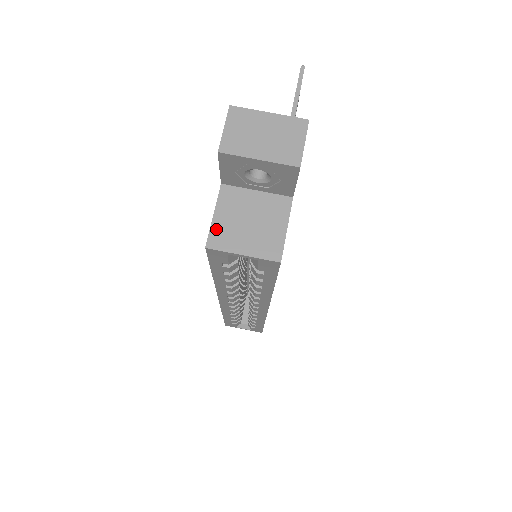
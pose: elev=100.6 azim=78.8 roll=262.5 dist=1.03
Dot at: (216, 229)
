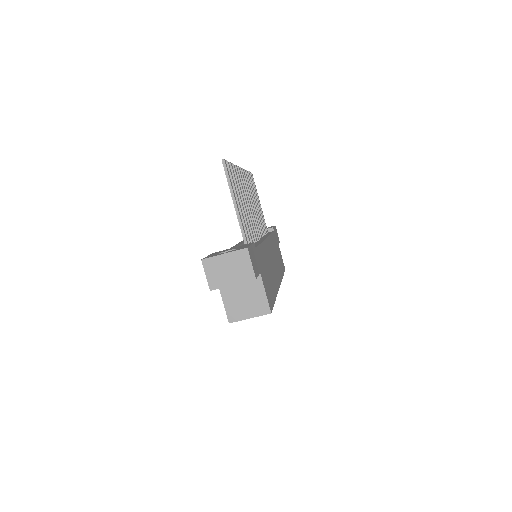
Dot at: (229, 311)
